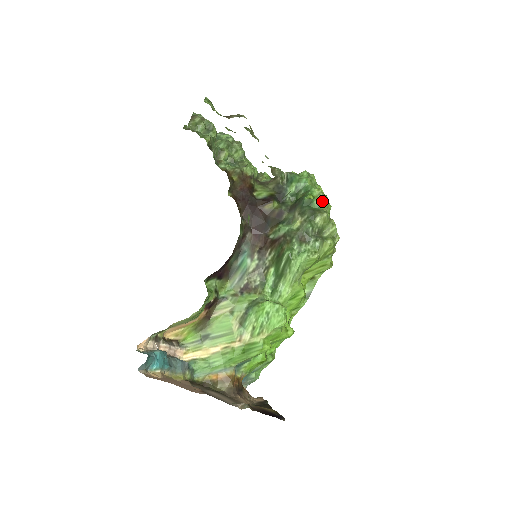
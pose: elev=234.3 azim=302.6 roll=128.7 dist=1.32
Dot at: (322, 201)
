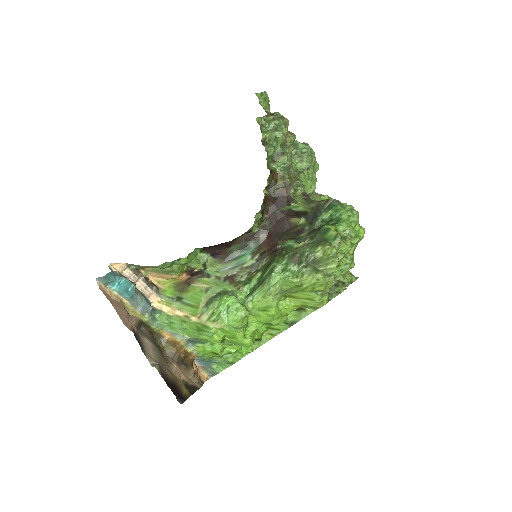
Dot at: (336, 235)
